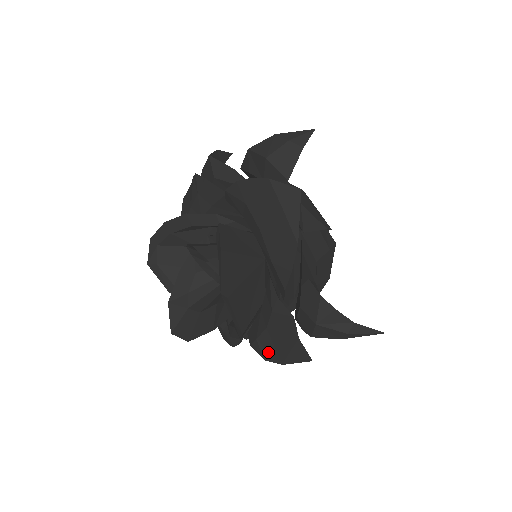
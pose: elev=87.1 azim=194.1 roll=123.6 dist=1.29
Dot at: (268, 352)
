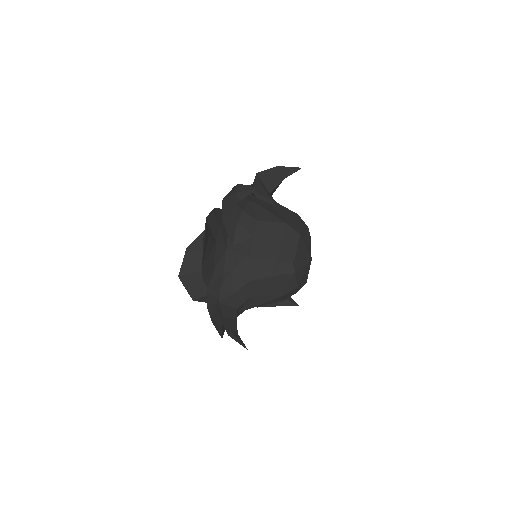
Dot at: occluded
